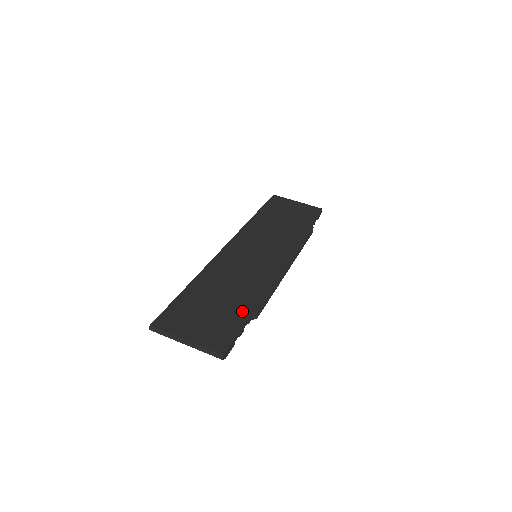
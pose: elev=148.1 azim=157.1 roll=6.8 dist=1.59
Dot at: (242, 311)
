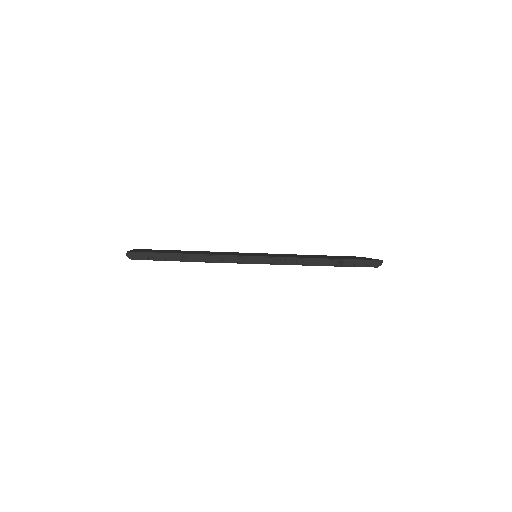
Dot at: occluded
